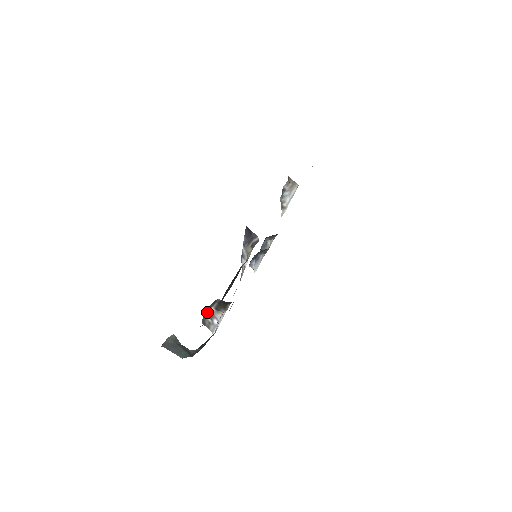
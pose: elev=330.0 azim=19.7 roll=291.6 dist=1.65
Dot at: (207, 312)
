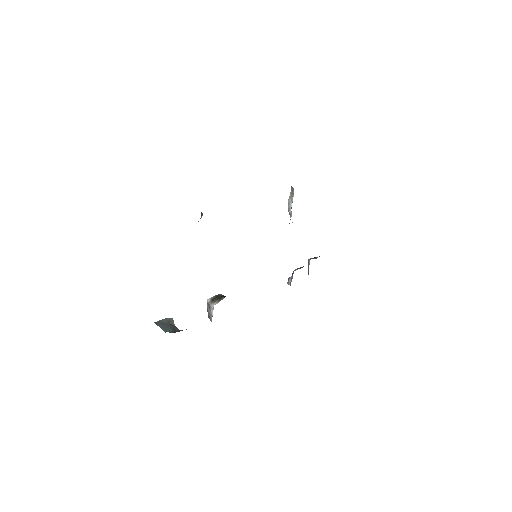
Dot at: (207, 304)
